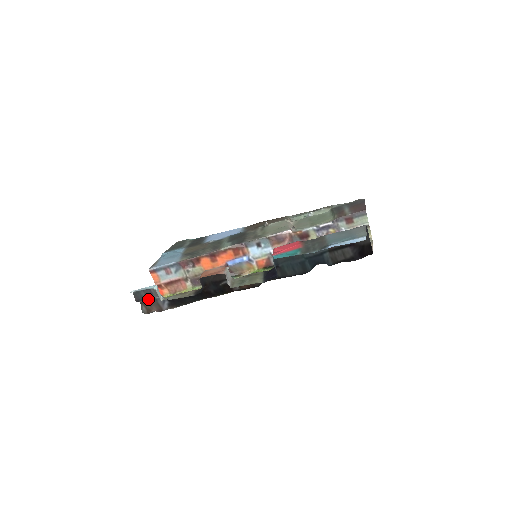
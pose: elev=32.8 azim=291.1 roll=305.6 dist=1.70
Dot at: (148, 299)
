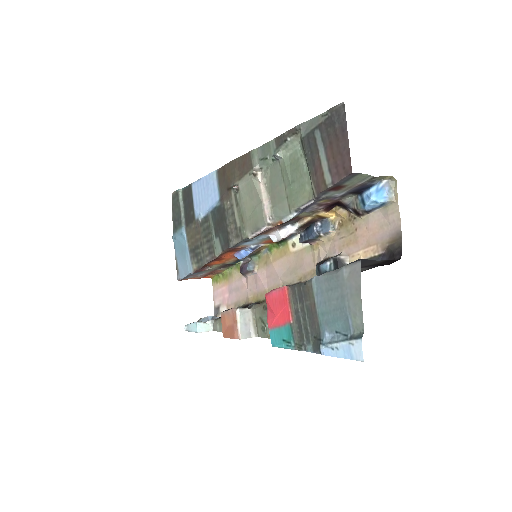
Dot at: (203, 320)
